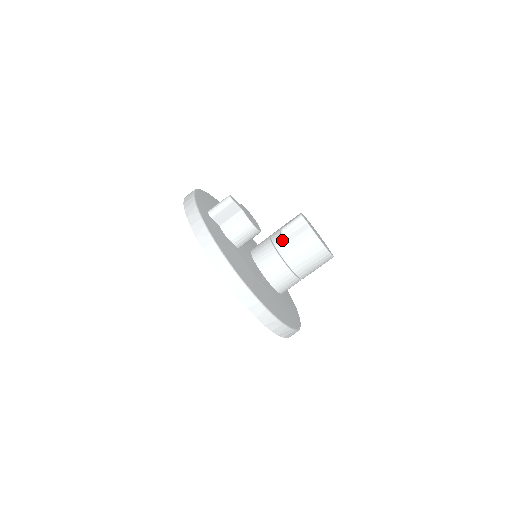
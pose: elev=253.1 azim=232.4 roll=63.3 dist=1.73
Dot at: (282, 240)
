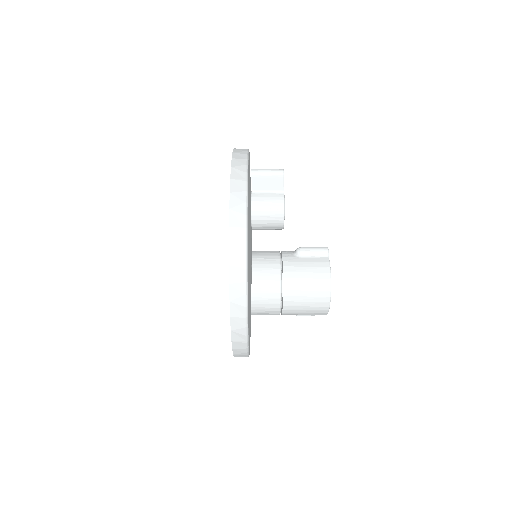
Dot at: (293, 257)
